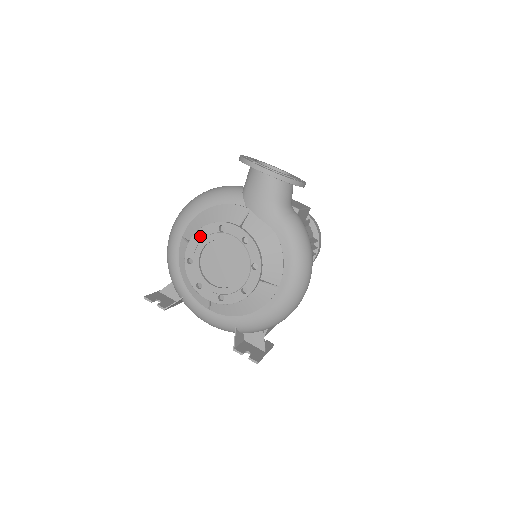
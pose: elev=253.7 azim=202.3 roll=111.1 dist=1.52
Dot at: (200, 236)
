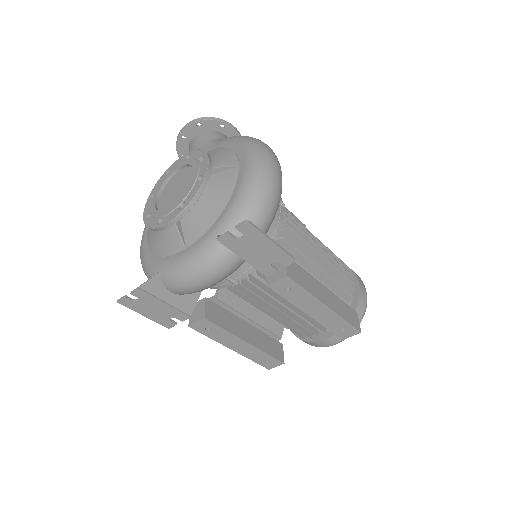
Dot at: occluded
